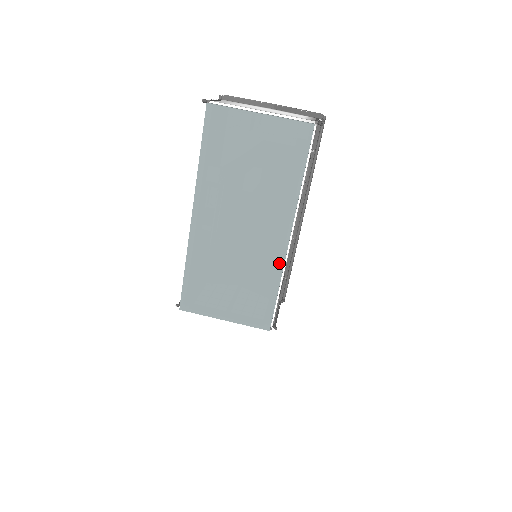
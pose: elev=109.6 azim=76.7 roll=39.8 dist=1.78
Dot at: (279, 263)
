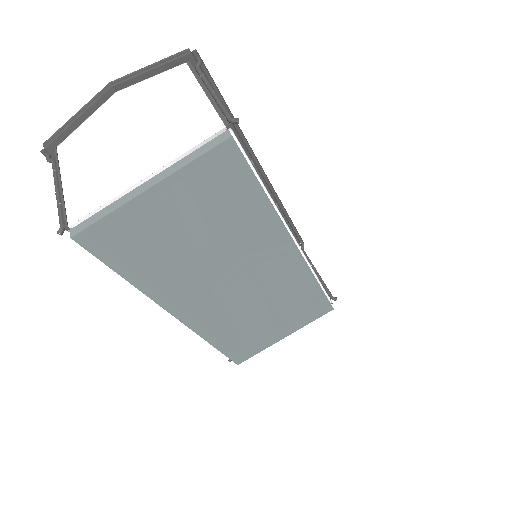
Dot at: (303, 270)
